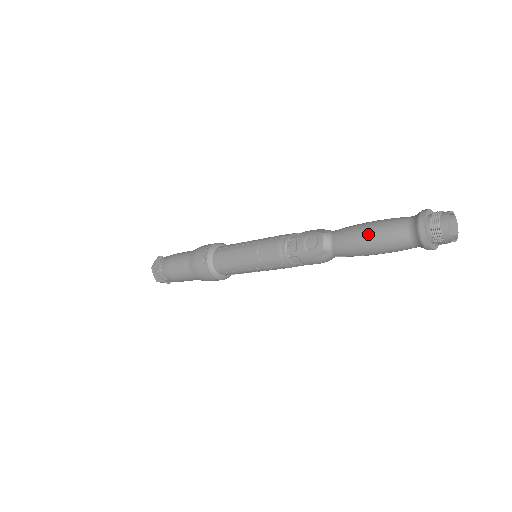
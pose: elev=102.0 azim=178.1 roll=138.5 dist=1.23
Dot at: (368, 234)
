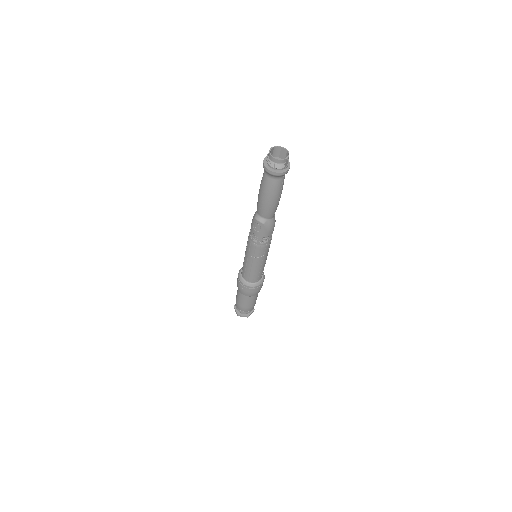
Dot at: (264, 198)
